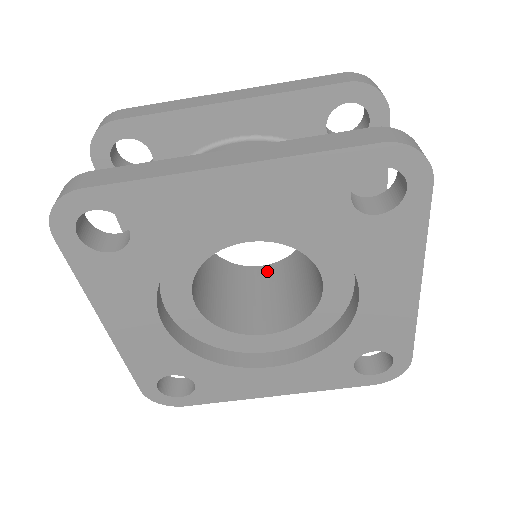
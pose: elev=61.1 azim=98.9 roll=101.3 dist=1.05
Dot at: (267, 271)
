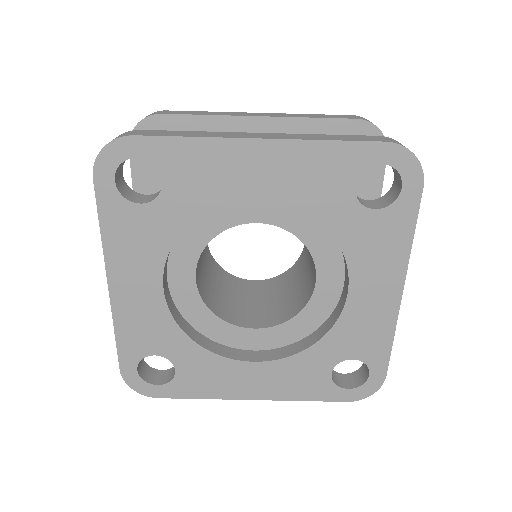
Dot at: (259, 284)
